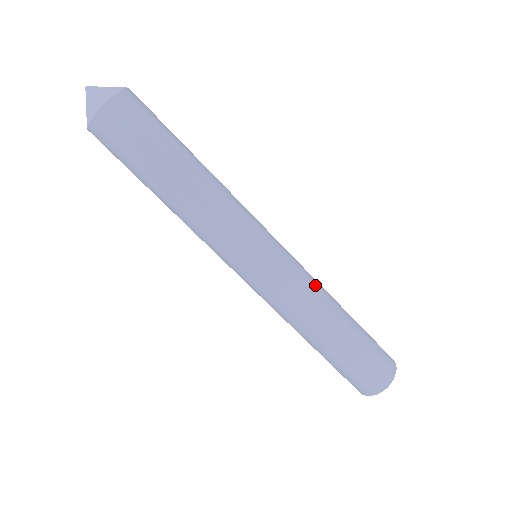
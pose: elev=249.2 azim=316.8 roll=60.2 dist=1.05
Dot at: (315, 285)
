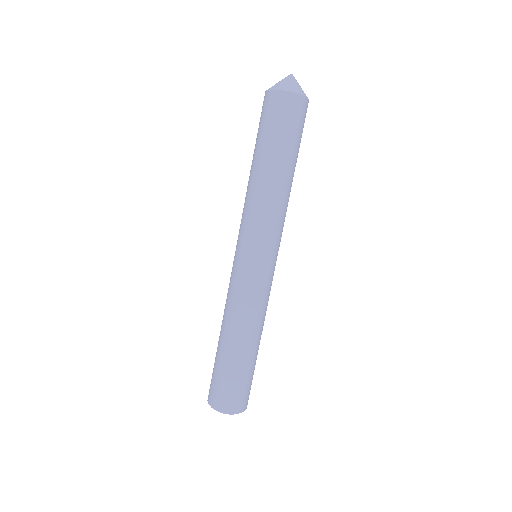
Dot at: (266, 309)
